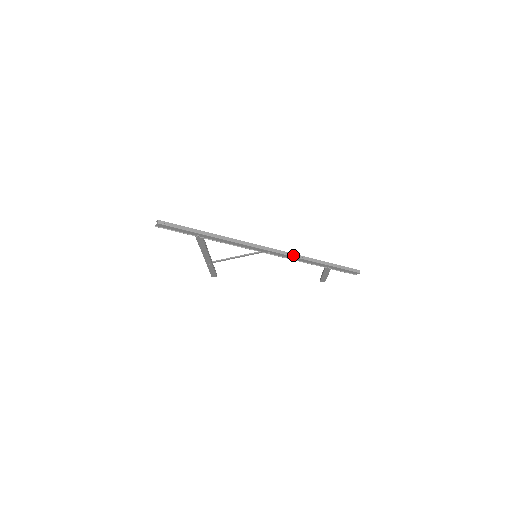
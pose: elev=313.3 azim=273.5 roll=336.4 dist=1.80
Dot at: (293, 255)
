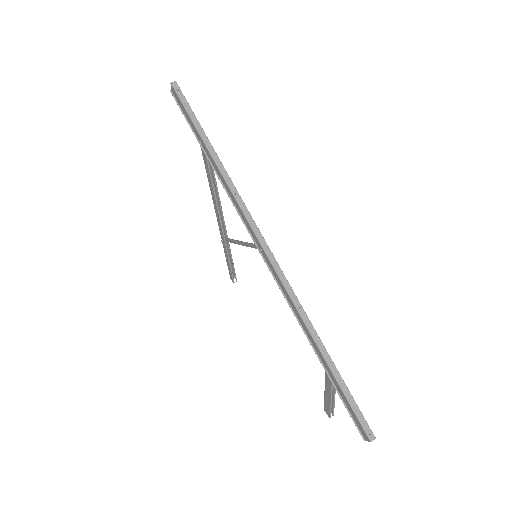
Dot at: (289, 289)
